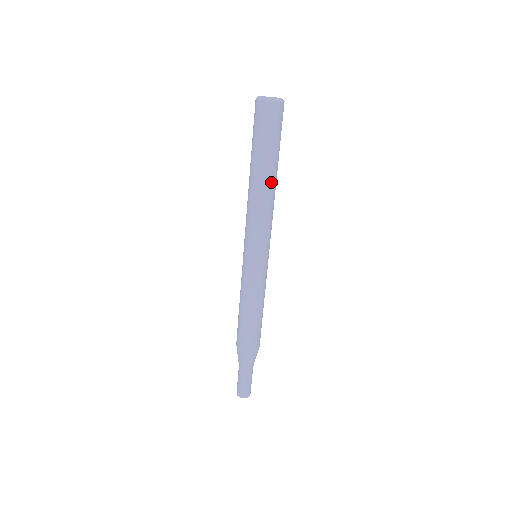
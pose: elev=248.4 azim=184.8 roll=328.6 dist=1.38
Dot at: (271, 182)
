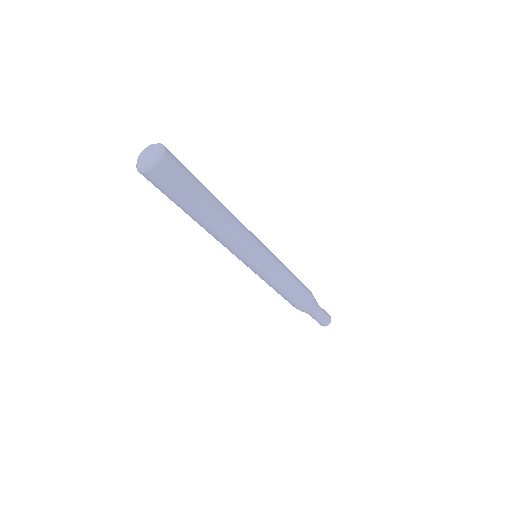
Dot at: (210, 223)
